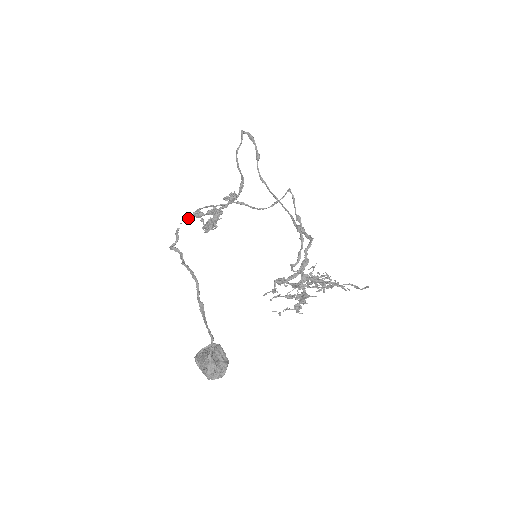
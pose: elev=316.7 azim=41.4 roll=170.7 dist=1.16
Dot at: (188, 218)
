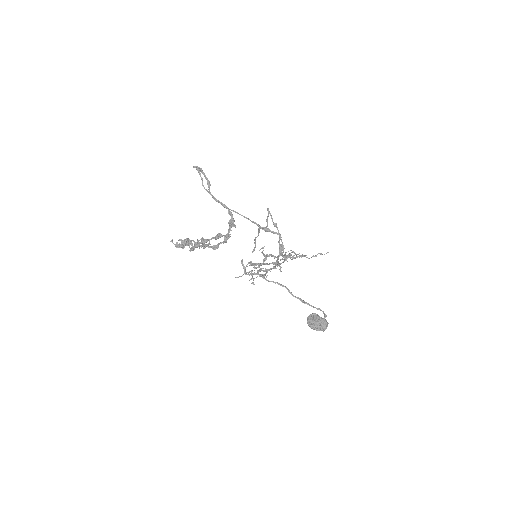
Dot at: (253, 251)
